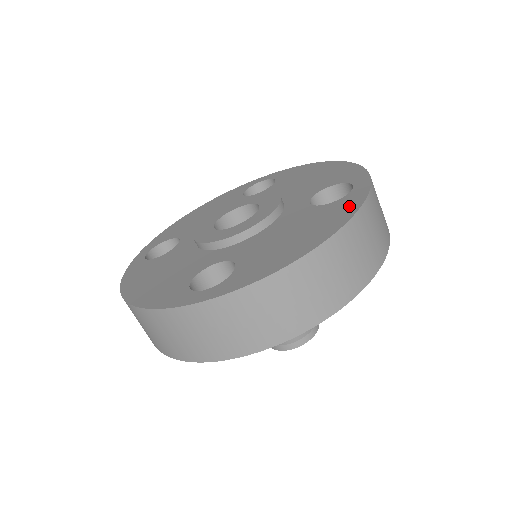
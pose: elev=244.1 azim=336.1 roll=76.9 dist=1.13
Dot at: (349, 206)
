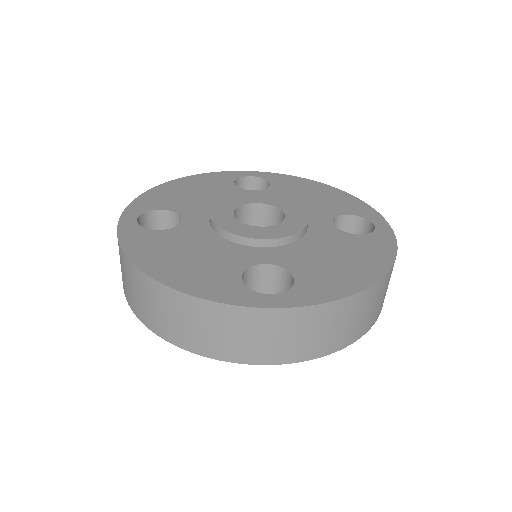
Dot at: (385, 245)
